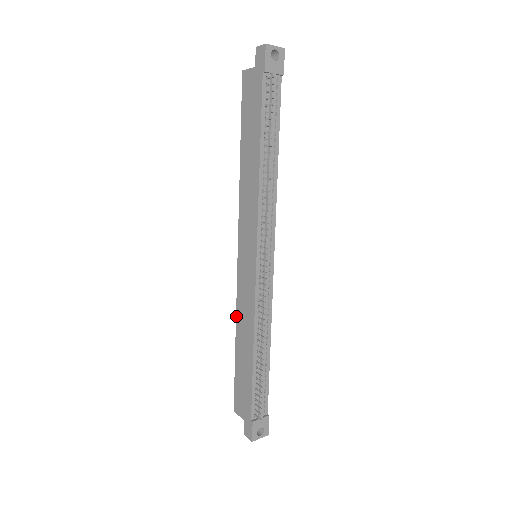
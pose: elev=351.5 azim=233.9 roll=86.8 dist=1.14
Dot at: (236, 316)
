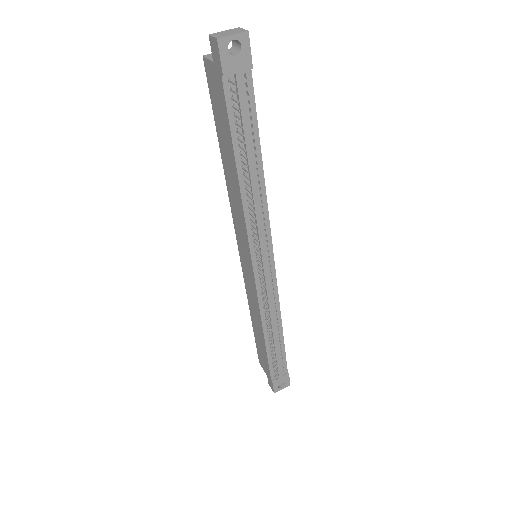
Dot at: occluded
